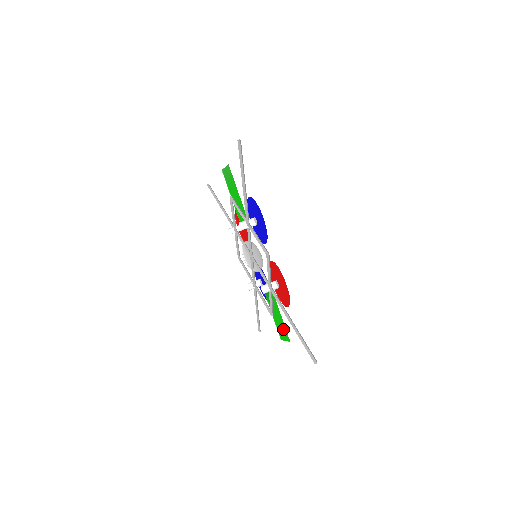
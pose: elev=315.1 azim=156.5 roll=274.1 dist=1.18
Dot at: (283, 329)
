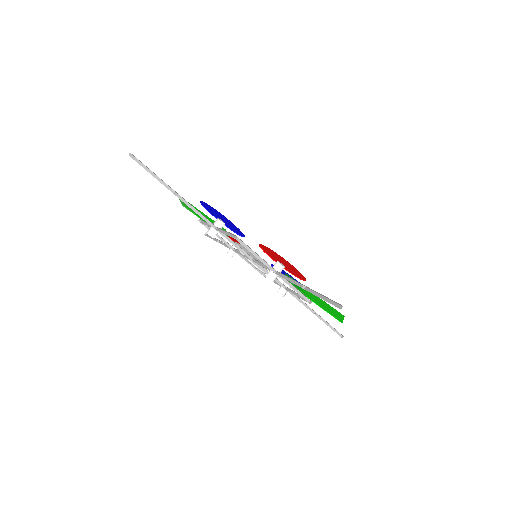
Dot at: (330, 309)
